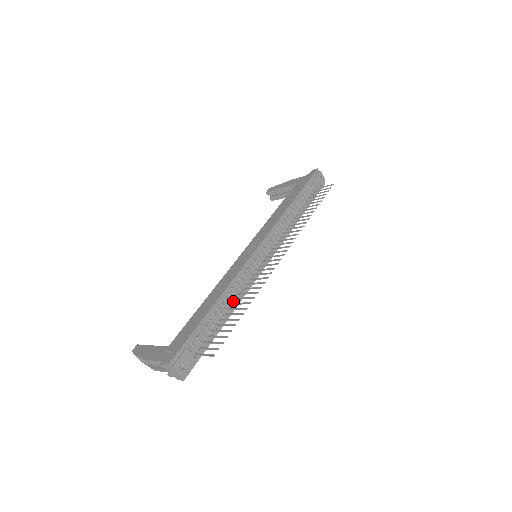
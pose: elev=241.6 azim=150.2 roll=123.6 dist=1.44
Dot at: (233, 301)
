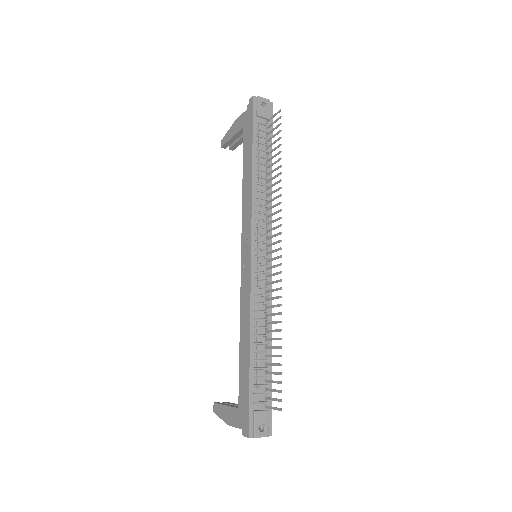
Dot at: (265, 328)
